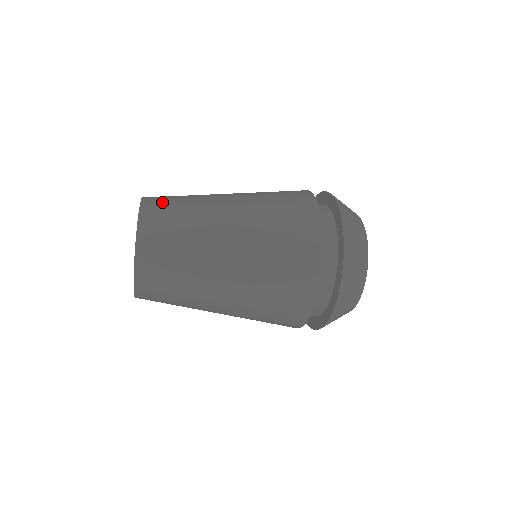
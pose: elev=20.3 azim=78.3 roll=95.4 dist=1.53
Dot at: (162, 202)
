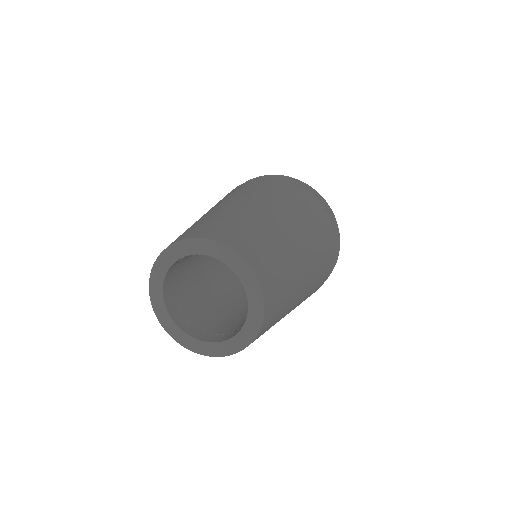
Dot at: (276, 307)
